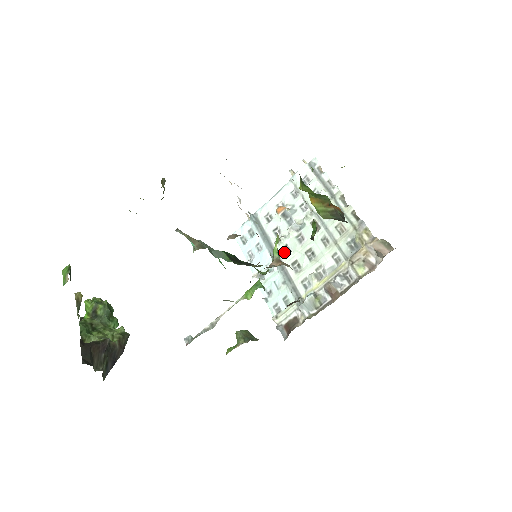
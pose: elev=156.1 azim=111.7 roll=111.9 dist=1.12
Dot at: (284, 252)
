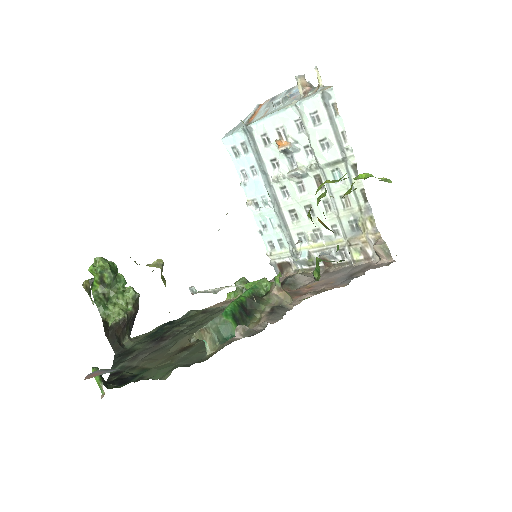
Dot at: (282, 193)
